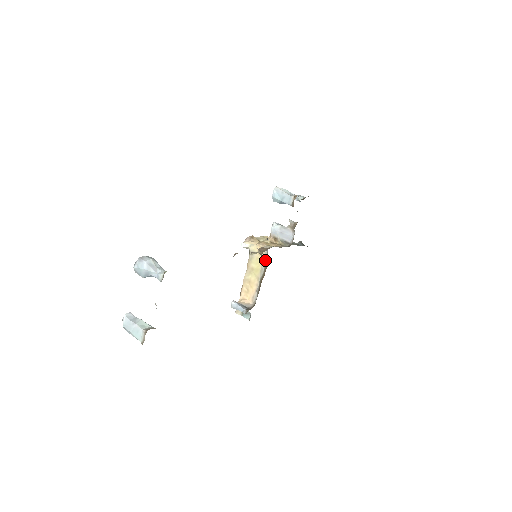
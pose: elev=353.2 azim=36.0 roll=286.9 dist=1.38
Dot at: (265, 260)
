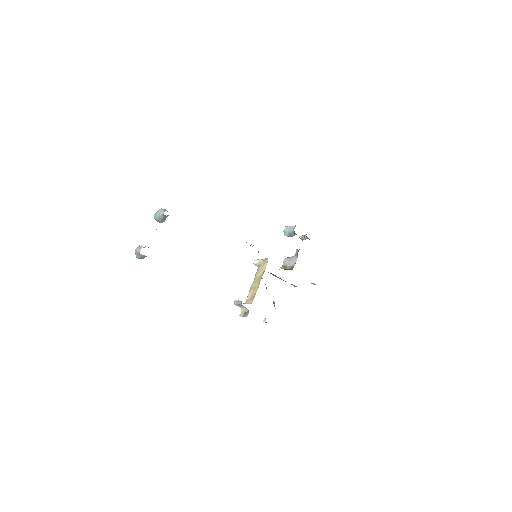
Dot at: occluded
